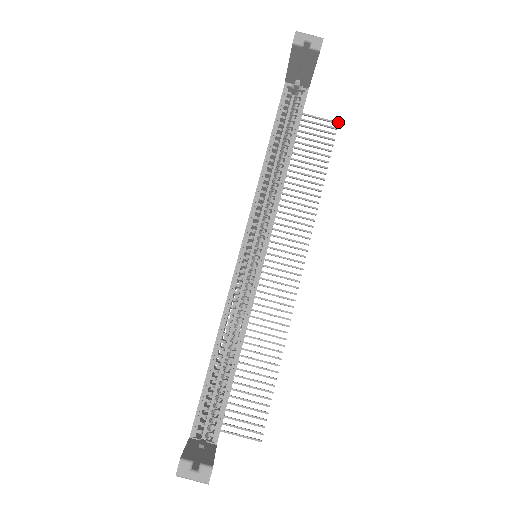
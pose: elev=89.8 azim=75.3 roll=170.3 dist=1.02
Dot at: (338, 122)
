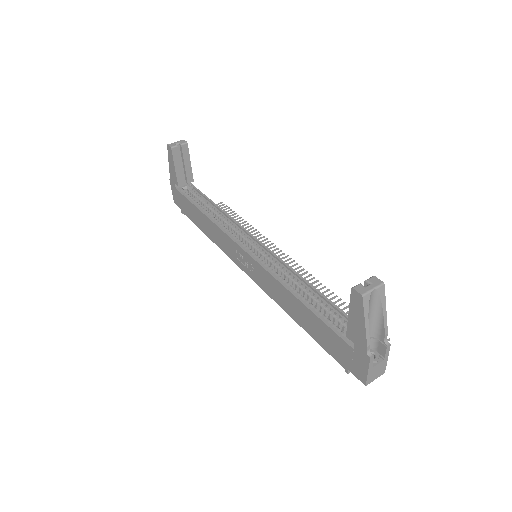
Dot at: (222, 202)
